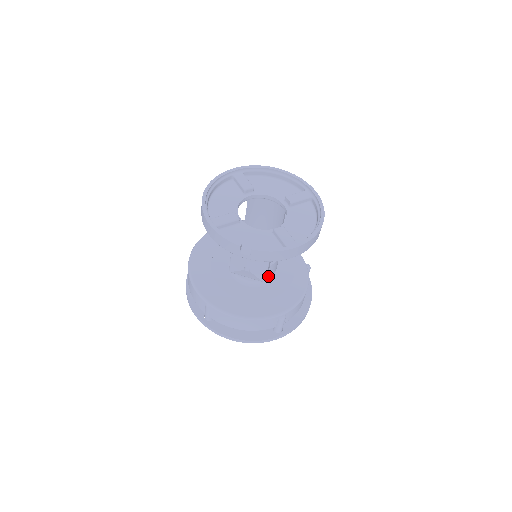
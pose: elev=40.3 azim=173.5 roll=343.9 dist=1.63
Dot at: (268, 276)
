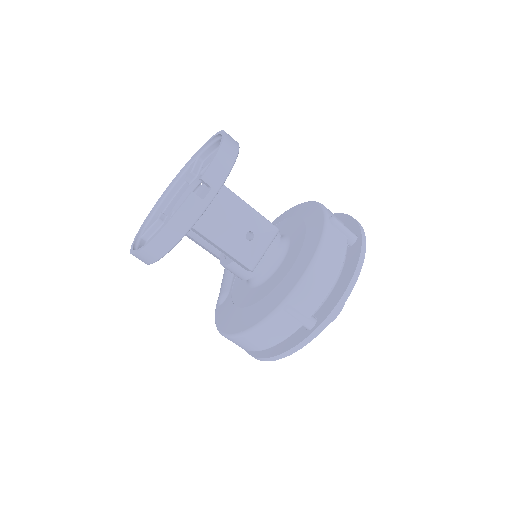
Dot at: occluded
